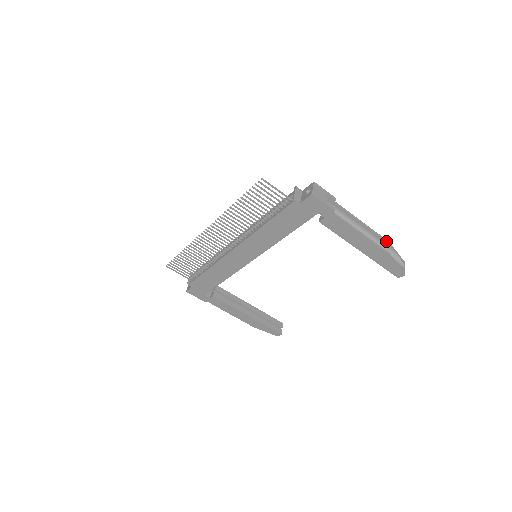
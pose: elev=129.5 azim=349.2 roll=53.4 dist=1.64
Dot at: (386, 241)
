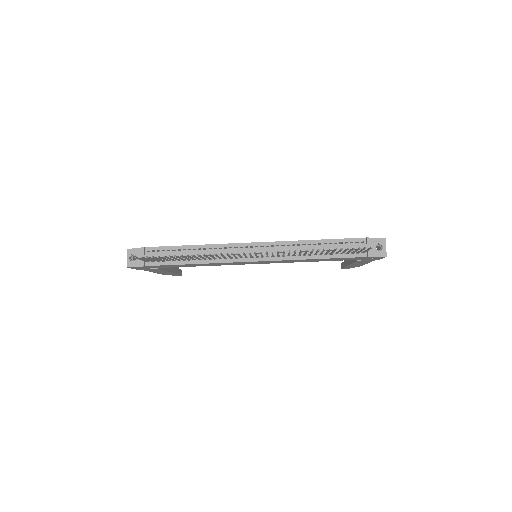
Dot at: occluded
